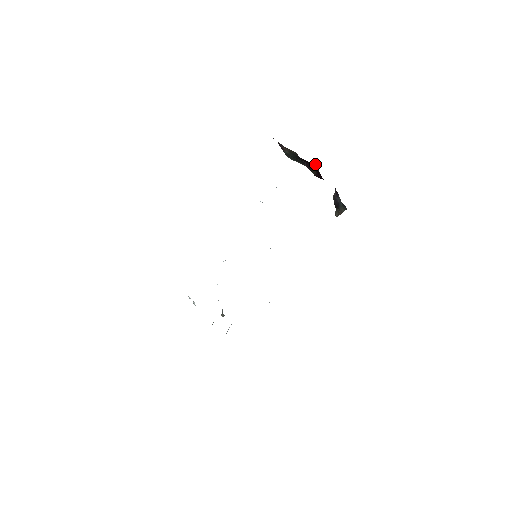
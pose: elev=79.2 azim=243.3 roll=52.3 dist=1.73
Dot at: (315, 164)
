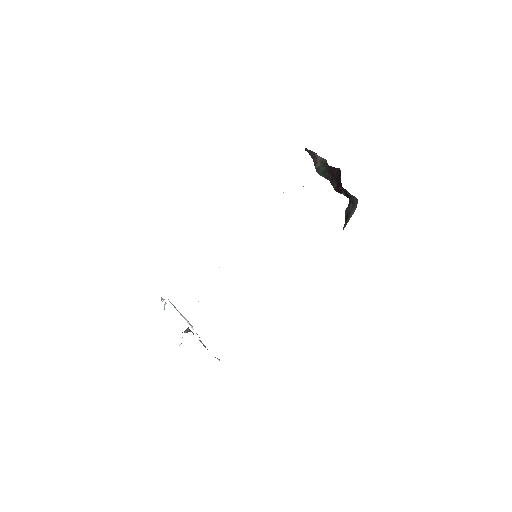
Dot at: (339, 171)
